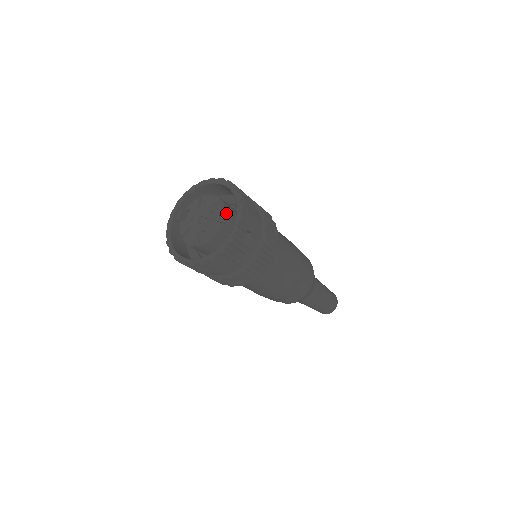
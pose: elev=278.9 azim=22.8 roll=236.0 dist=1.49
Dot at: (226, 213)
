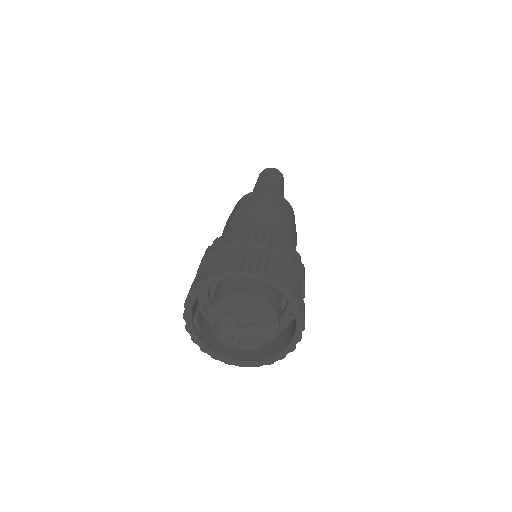
Dot at: (271, 304)
